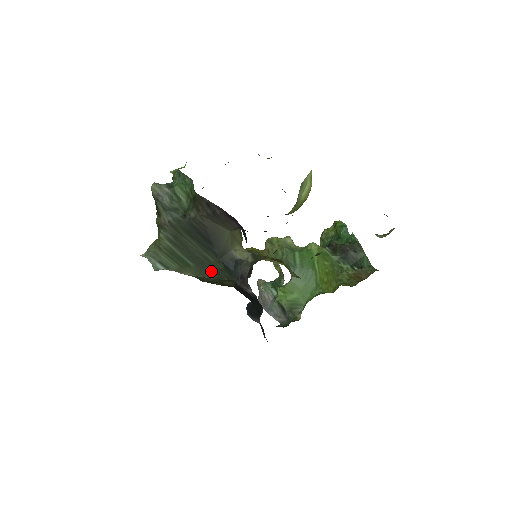
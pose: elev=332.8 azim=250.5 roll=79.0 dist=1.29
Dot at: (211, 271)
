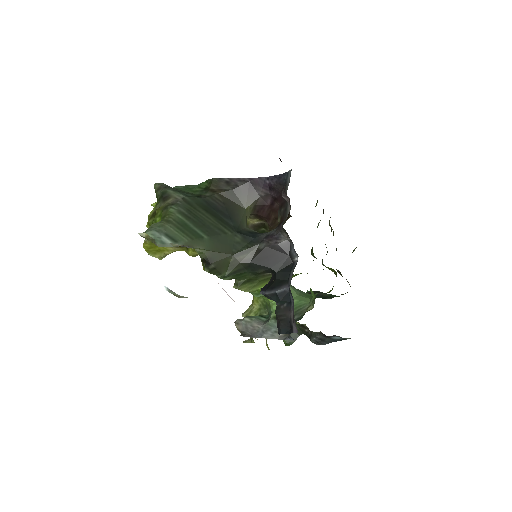
Dot at: (226, 245)
